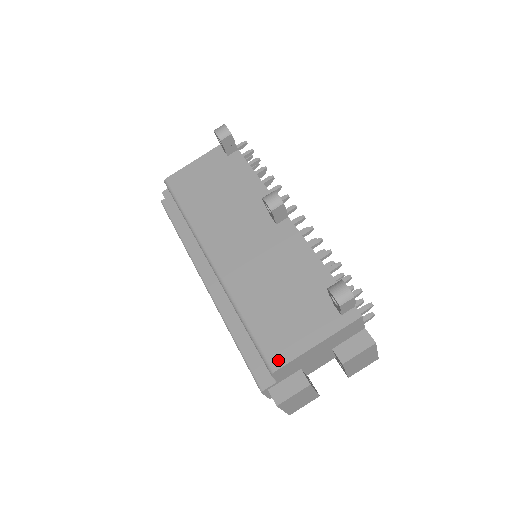
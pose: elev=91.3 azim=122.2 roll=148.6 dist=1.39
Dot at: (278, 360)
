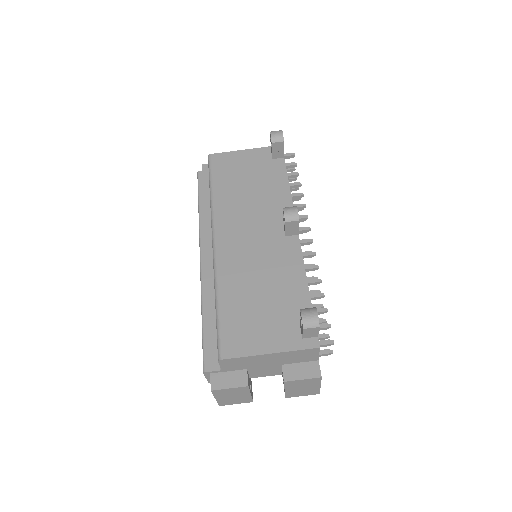
Dot at: (230, 351)
